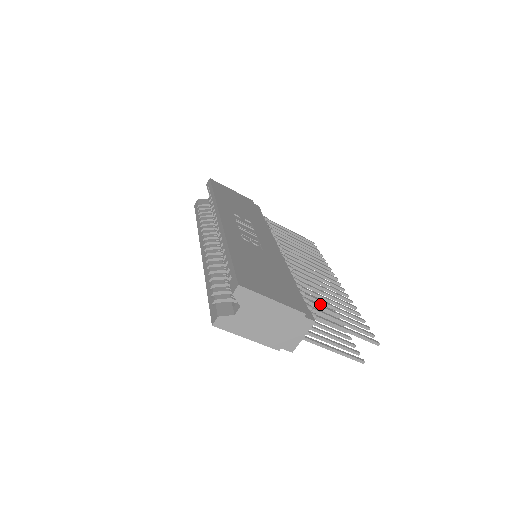
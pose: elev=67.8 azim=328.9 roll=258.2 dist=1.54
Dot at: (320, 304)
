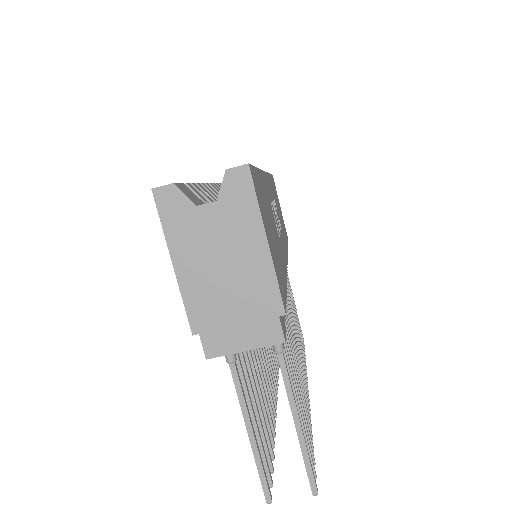
Dot at: occluded
